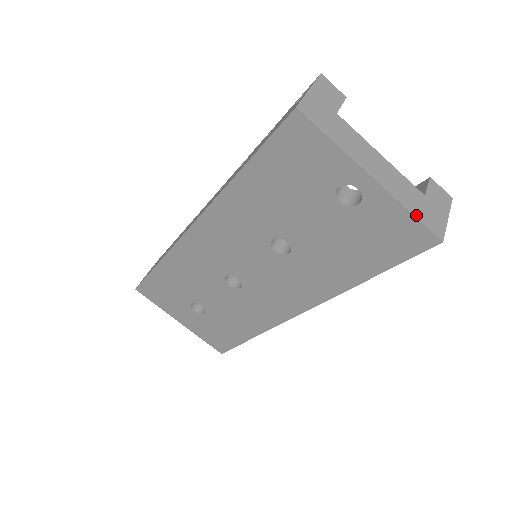
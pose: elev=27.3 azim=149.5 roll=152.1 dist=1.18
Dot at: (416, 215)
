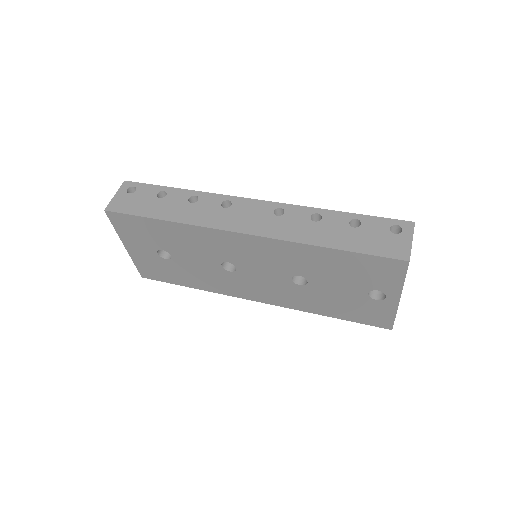
Dot at: (395, 317)
